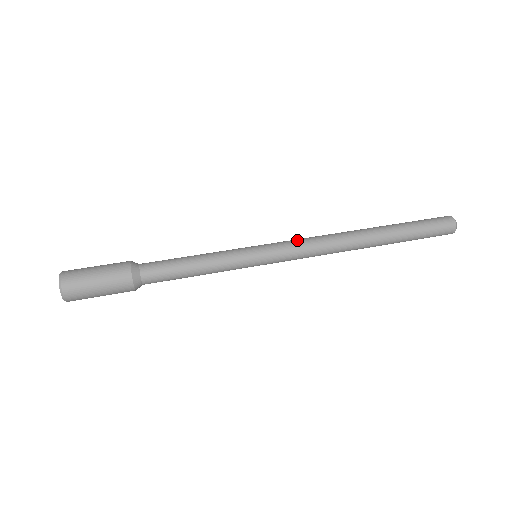
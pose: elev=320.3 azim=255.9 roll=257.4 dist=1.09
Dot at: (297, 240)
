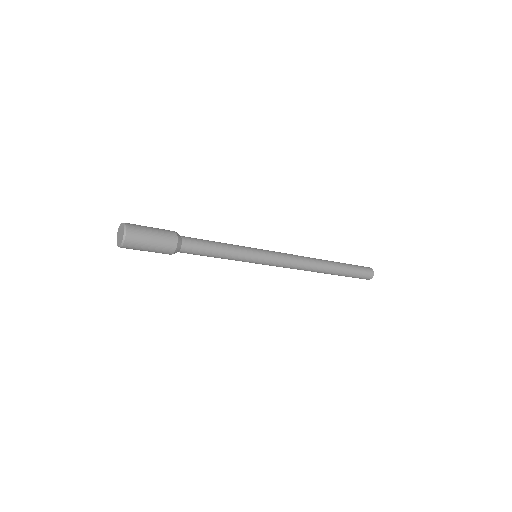
Dot at: occluded
